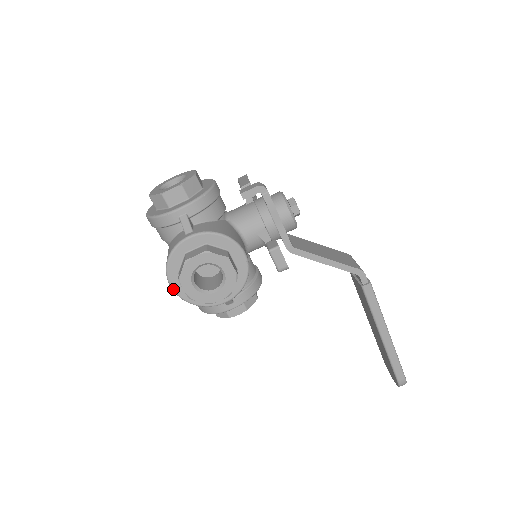
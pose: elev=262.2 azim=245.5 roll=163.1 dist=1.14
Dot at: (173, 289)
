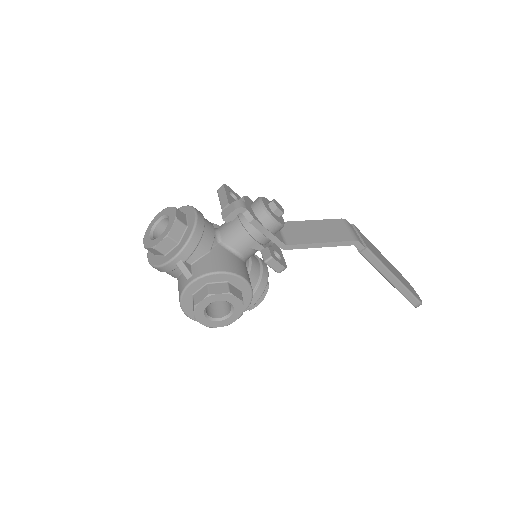
Dot at: occluded
